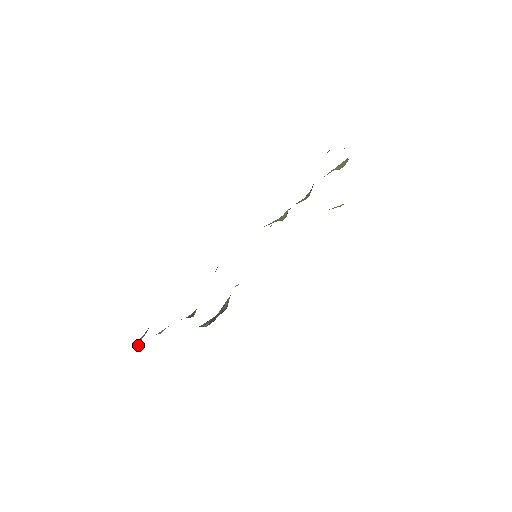
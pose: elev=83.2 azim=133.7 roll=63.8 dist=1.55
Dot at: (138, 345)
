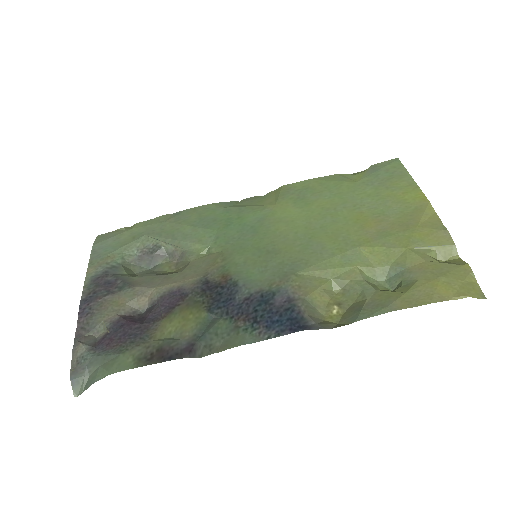
Dot at: (77, 395)
